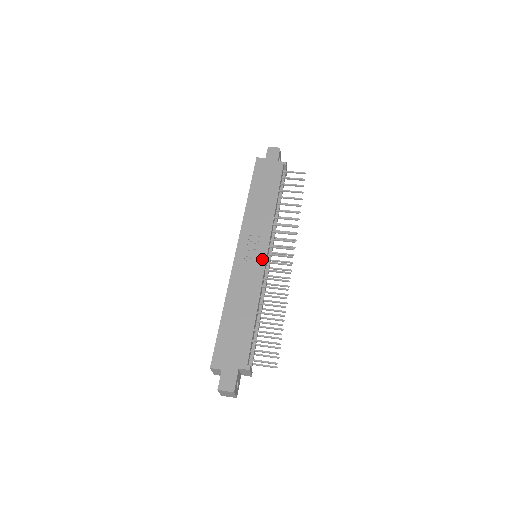
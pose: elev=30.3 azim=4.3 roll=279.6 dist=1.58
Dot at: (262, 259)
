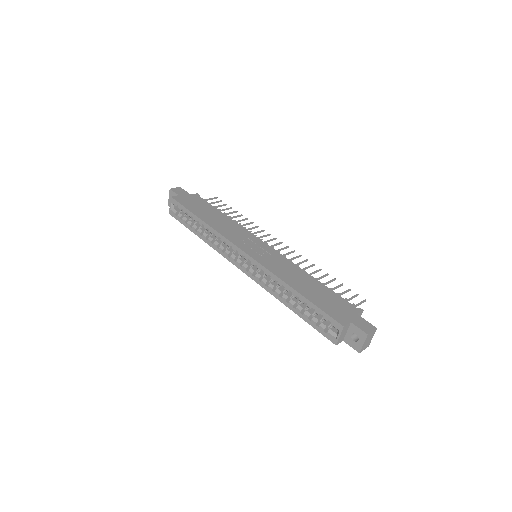
Dot at: (270, 249)
